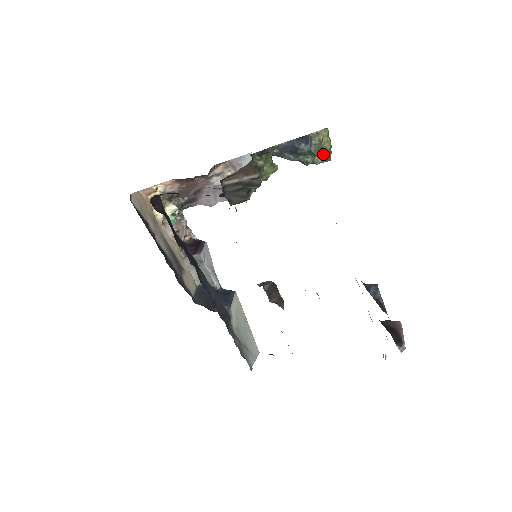
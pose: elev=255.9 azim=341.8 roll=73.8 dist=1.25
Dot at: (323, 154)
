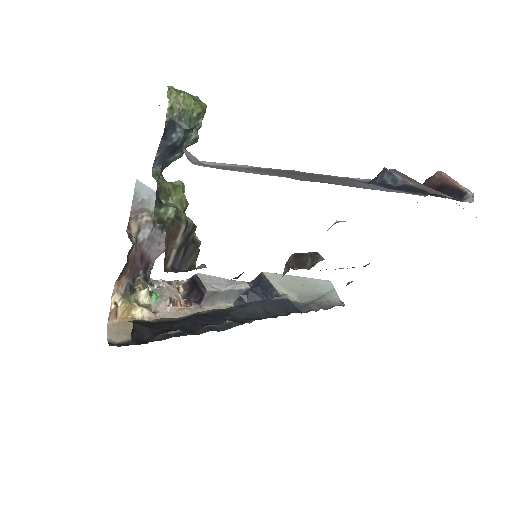
Dot at: occluded
